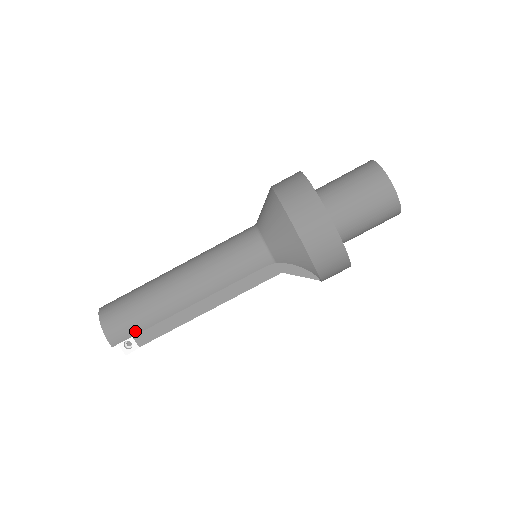
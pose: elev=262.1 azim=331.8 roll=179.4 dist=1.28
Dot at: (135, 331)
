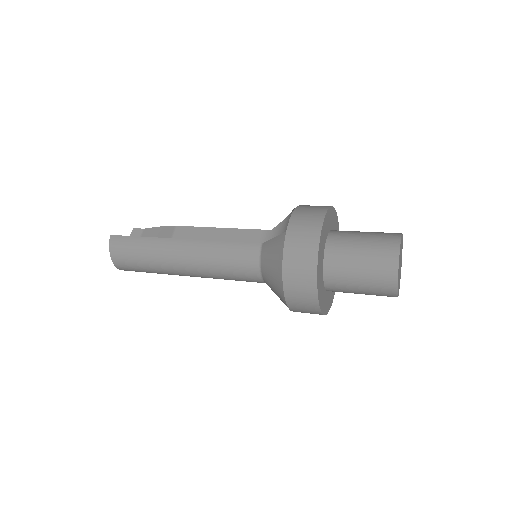
Dot at: occluded
